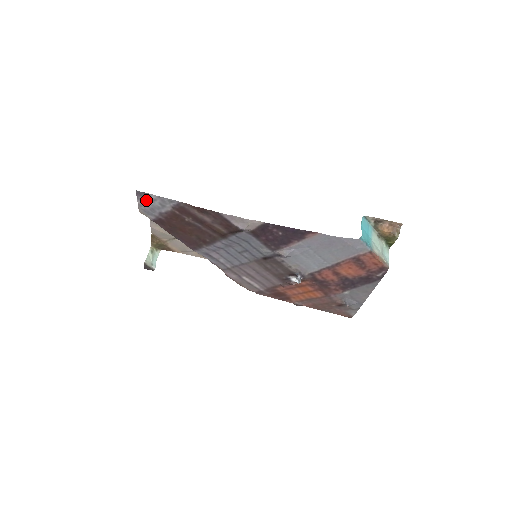
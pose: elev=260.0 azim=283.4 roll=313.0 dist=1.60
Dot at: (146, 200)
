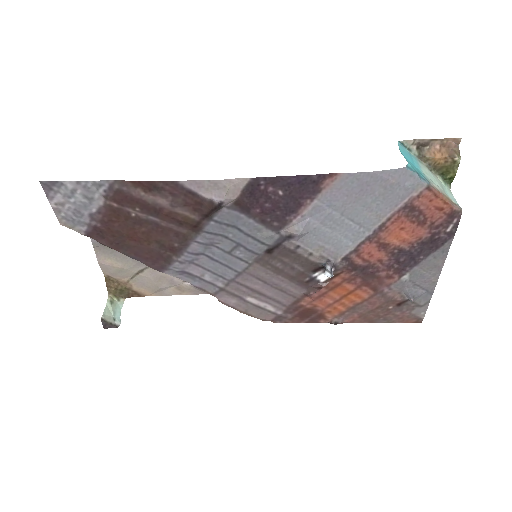
Dot at: (61, 196)
